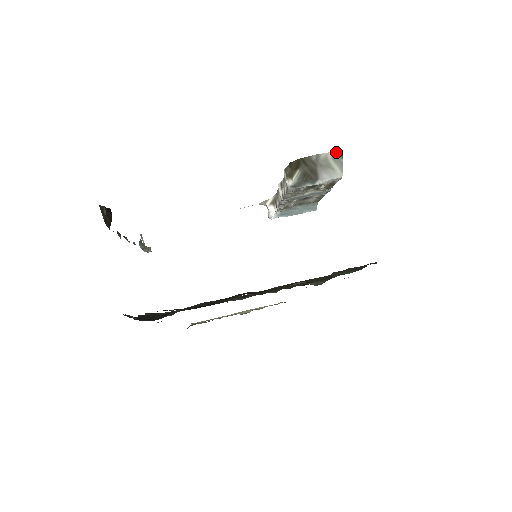
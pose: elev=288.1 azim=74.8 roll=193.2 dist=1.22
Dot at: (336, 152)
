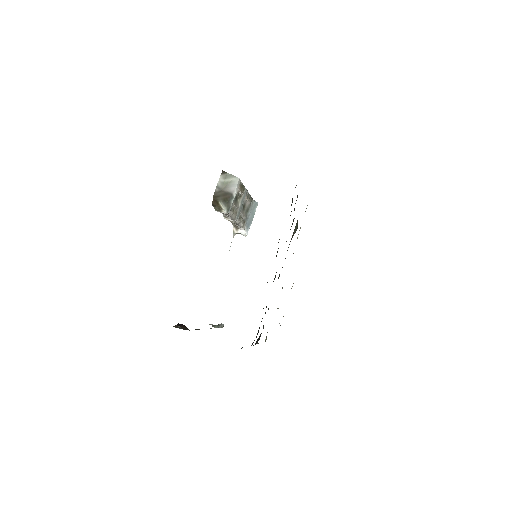
Dot at: (221, 175)
